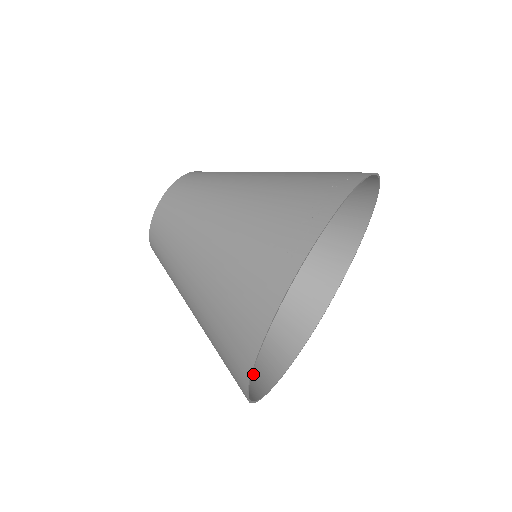
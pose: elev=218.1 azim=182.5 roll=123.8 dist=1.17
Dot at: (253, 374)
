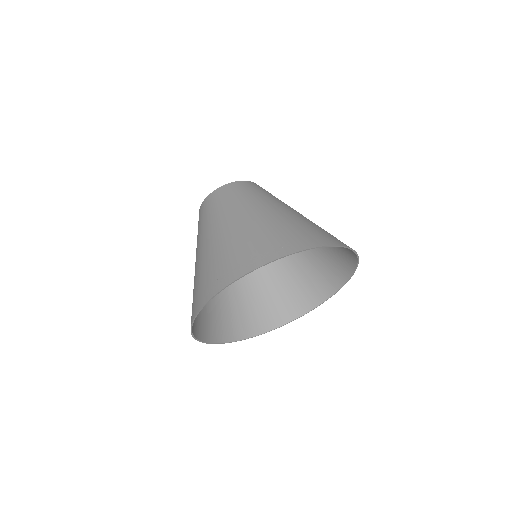
Dot at: (246, 323)
